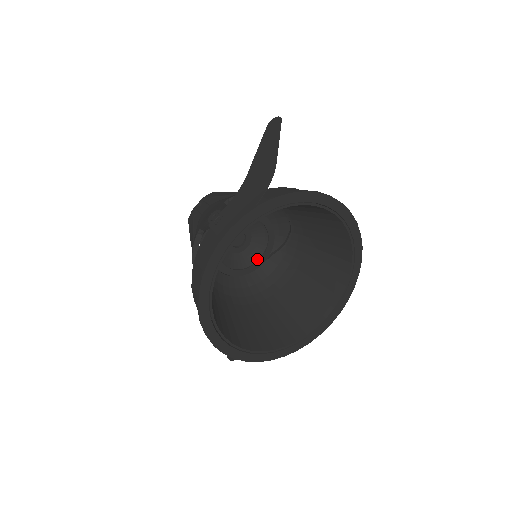
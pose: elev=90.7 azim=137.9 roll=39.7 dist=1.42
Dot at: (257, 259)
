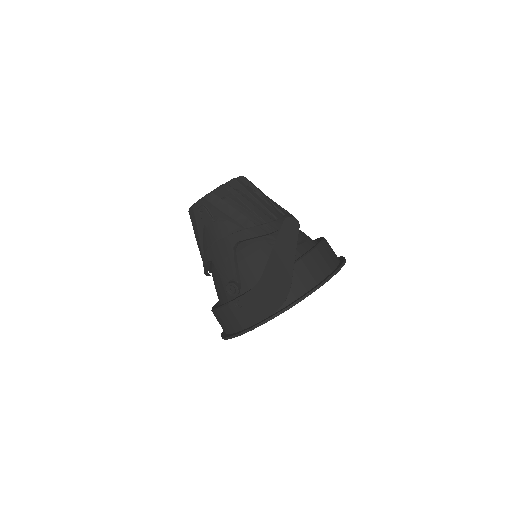
Dot at: occluded
